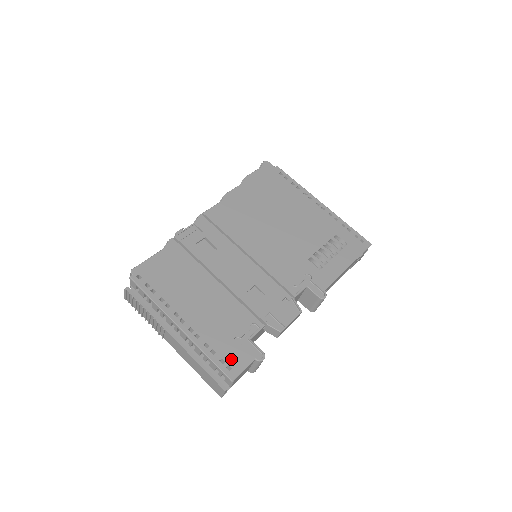
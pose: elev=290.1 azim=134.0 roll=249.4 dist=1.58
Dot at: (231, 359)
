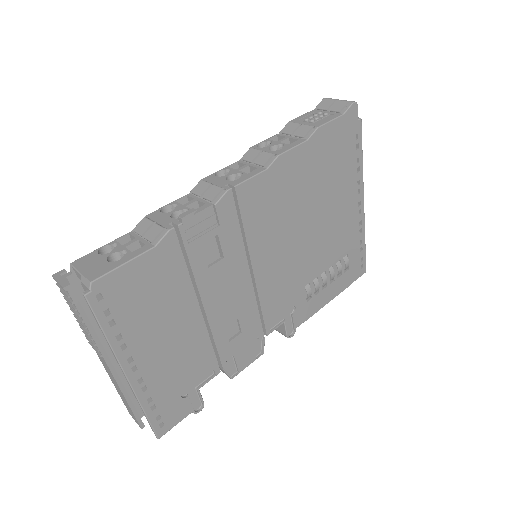
Dot at: (169, 415)
